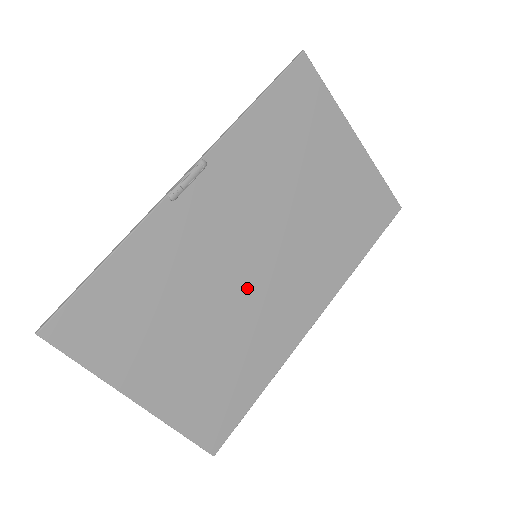
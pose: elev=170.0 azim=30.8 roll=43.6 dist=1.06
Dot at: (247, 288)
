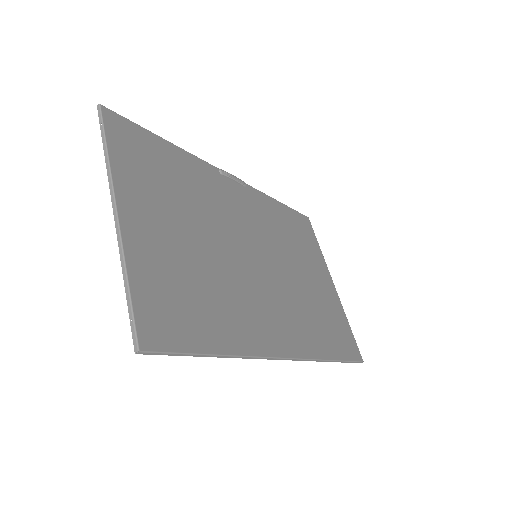
Dot at: (243, 263)
